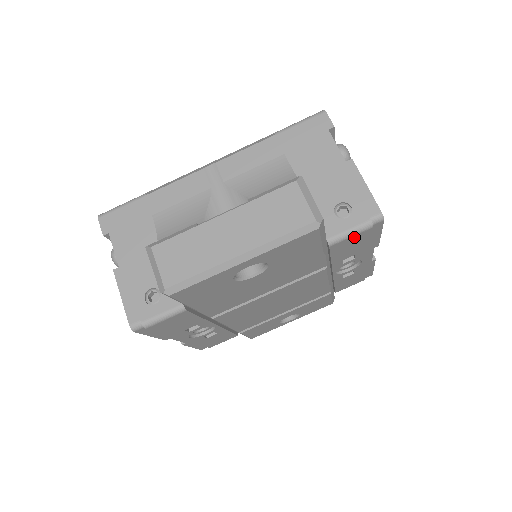
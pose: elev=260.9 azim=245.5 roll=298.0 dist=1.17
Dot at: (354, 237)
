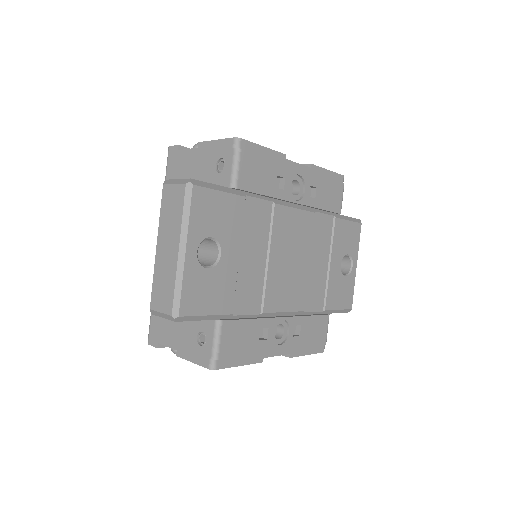
Dot at: (242, 167)
